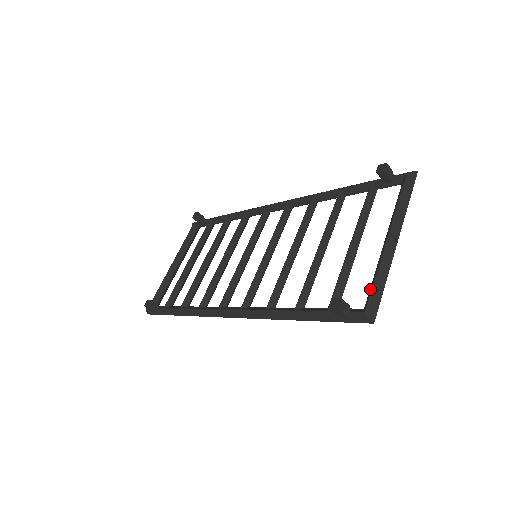
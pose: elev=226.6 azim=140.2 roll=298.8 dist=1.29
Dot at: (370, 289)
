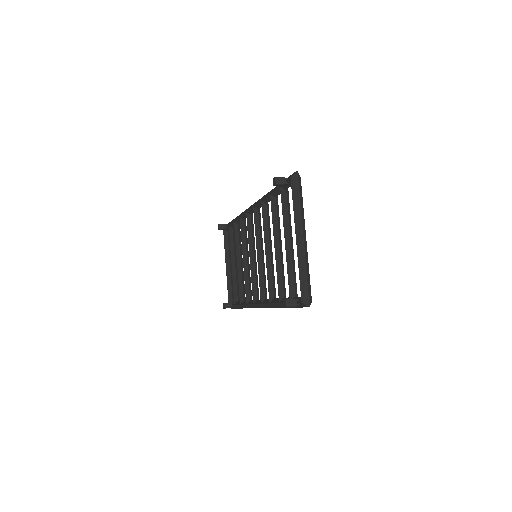
Dot at: (301, 282)
